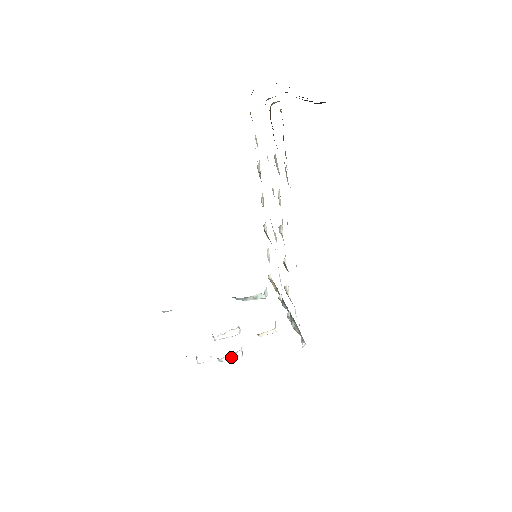
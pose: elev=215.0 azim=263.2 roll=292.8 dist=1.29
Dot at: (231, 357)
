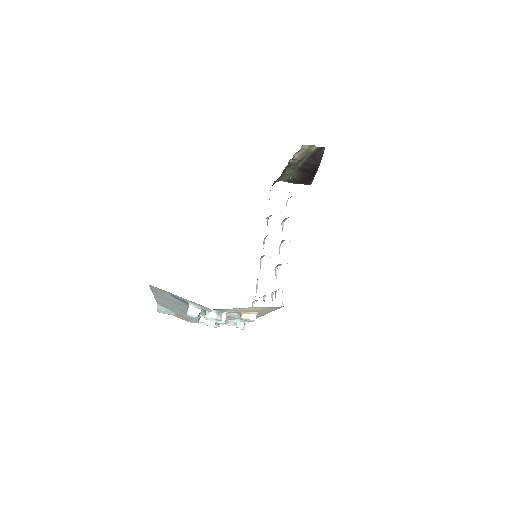
Dot at: (217, 316)
